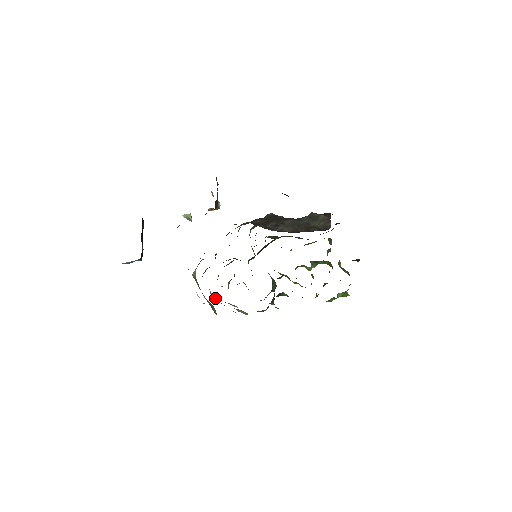
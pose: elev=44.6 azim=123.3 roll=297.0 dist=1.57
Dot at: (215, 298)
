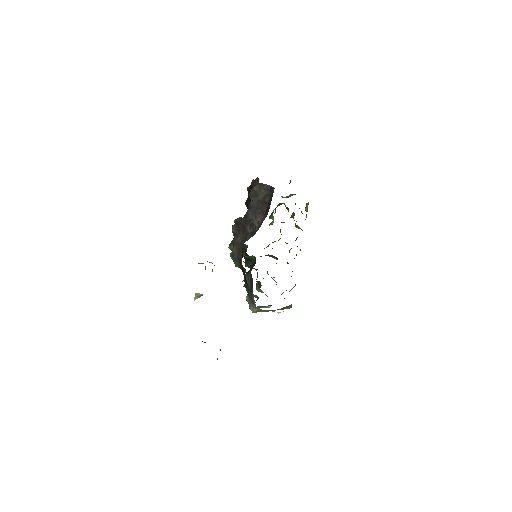
Dot at: occluded
